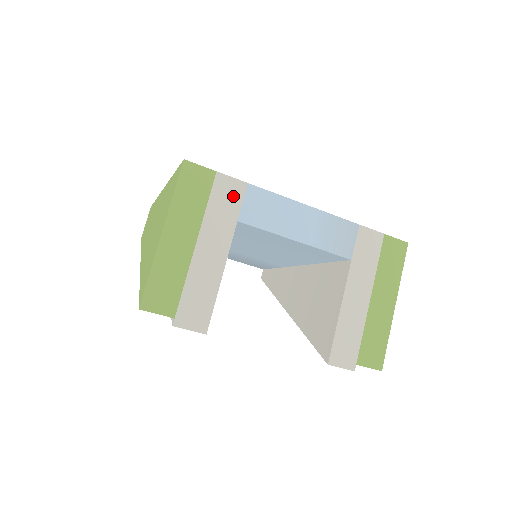
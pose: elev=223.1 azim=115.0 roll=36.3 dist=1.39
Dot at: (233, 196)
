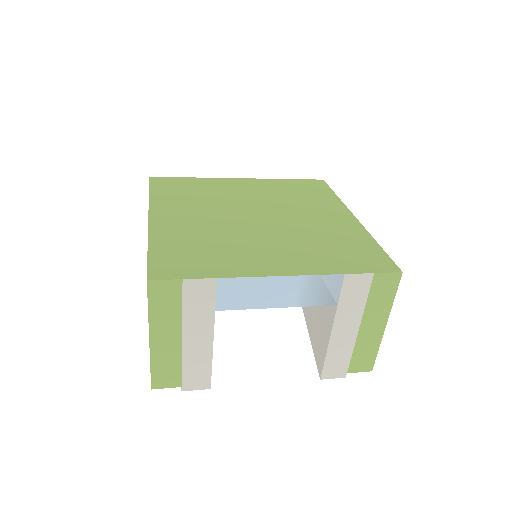
Dot at: (205, 293)
